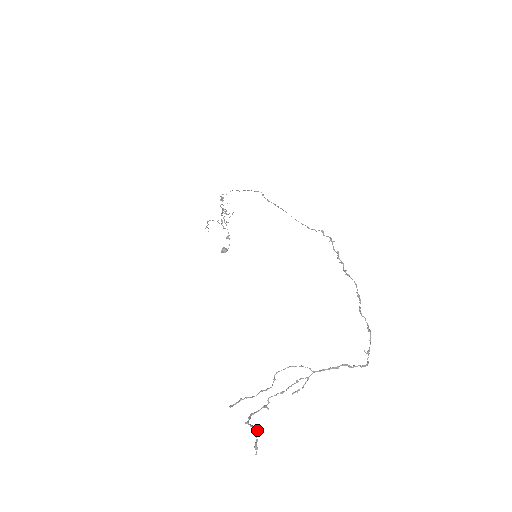
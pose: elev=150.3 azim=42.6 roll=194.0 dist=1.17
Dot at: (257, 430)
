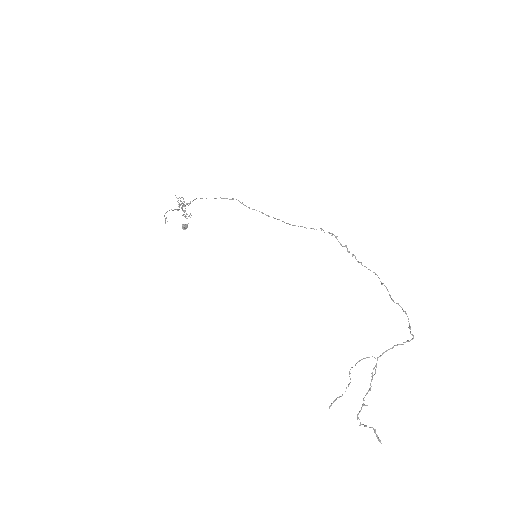
Dot at: occluded
